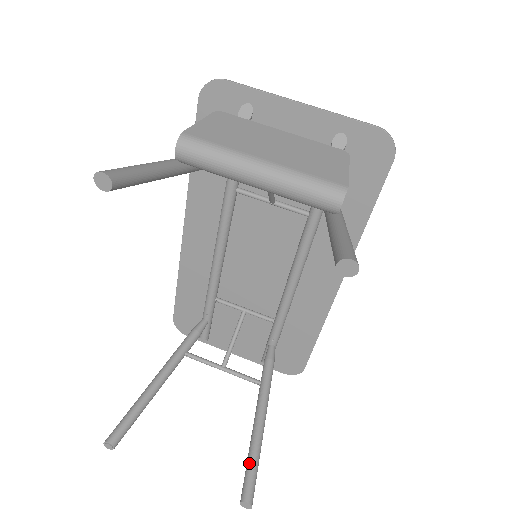
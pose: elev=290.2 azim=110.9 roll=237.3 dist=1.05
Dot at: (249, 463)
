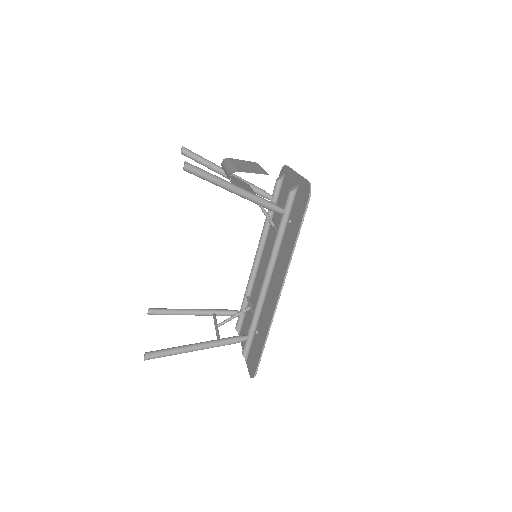
Dot at: (167, 348)
